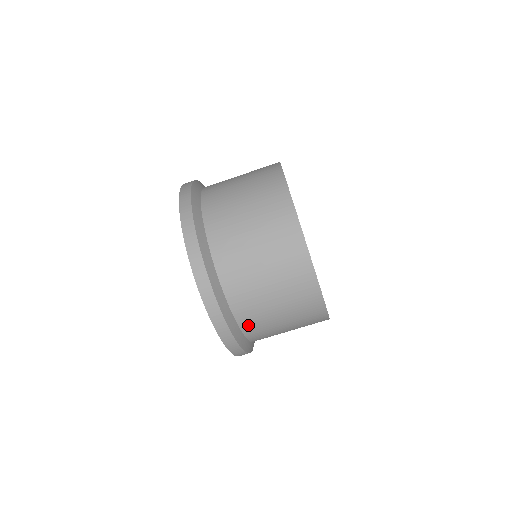
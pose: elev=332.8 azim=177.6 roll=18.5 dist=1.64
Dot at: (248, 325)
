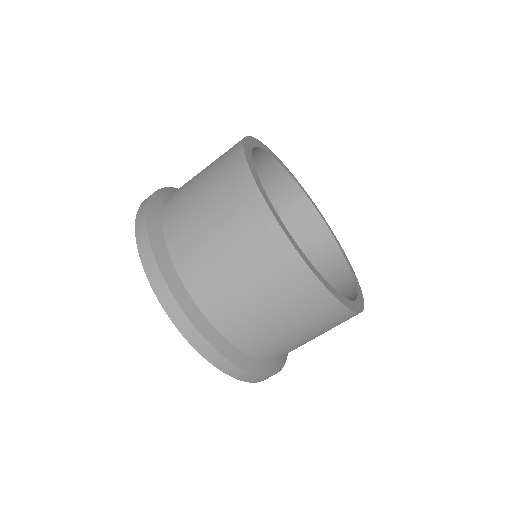
Dot at: occluded
